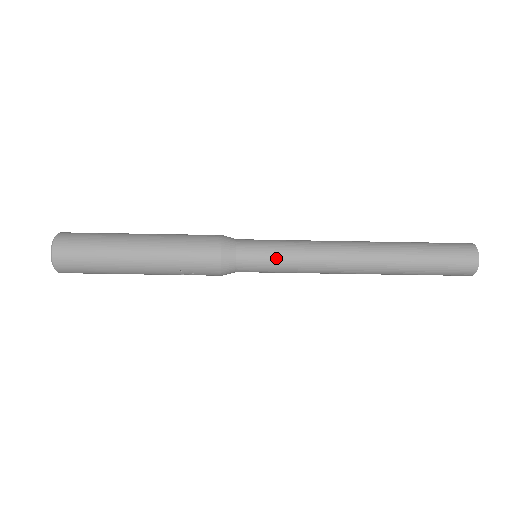
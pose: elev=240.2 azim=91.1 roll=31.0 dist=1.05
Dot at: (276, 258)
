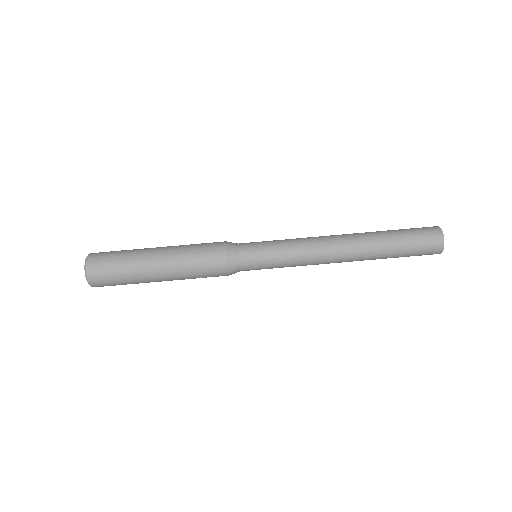
Dot at: (273, 257)
